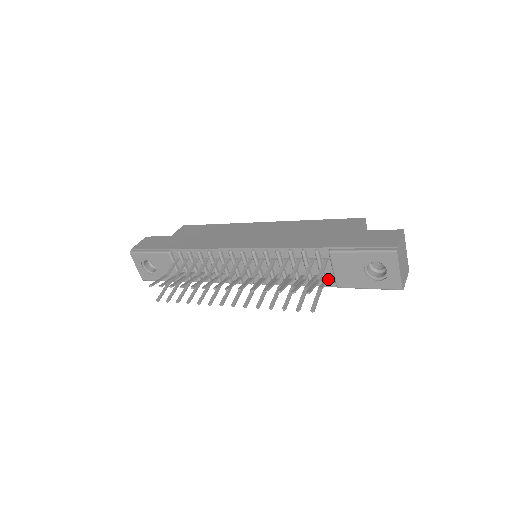
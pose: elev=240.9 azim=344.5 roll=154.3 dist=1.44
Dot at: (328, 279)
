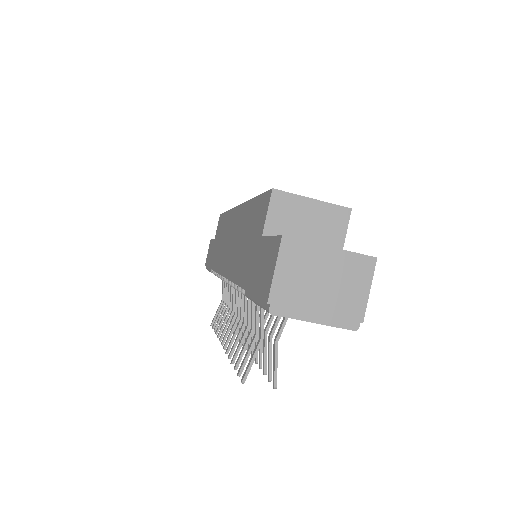
Dot at: occluded
